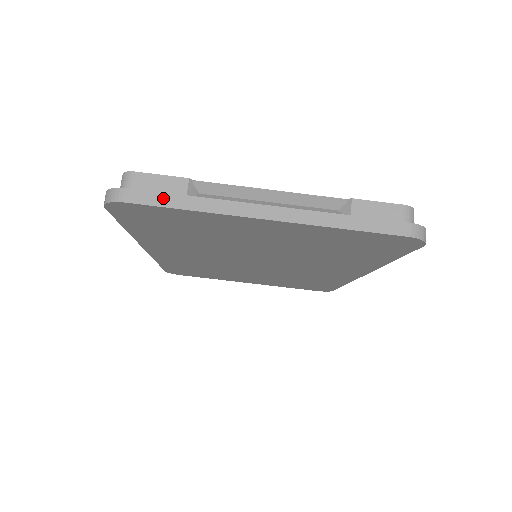
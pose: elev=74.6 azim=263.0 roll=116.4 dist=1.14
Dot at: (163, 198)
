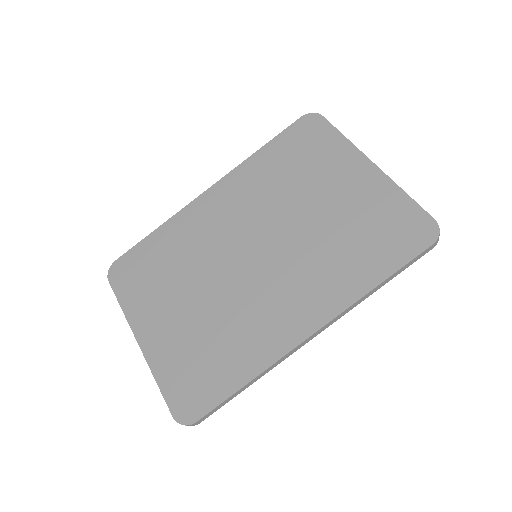
Dot at: (335, 130)
